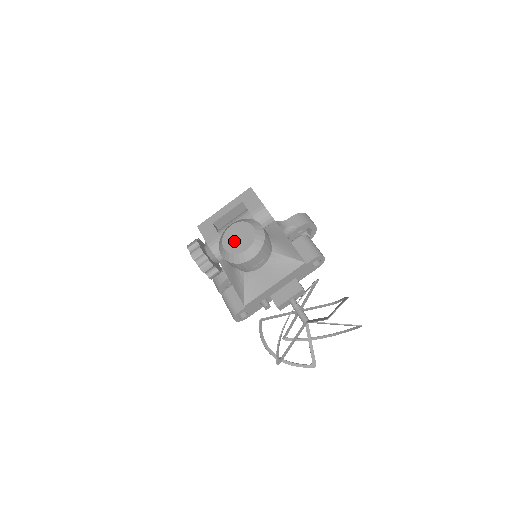
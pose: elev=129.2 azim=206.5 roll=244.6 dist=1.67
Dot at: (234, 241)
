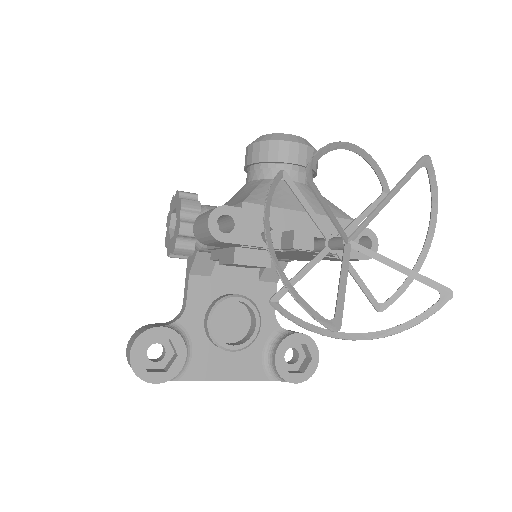
Dot at: occluded
